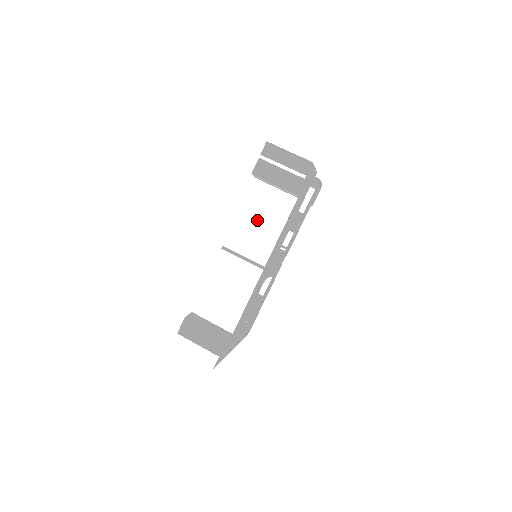
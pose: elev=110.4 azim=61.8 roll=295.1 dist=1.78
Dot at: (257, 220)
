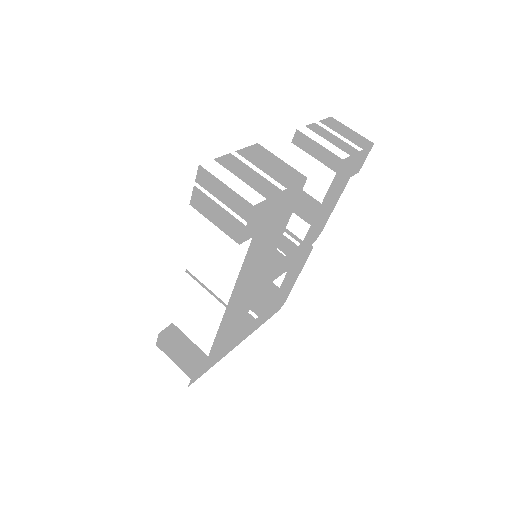
Dot at: (213, 252)
